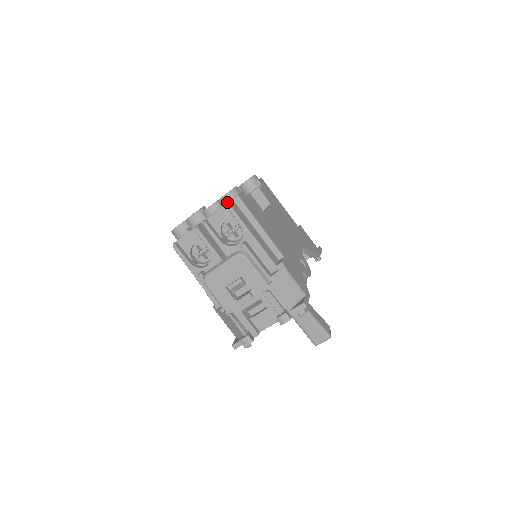
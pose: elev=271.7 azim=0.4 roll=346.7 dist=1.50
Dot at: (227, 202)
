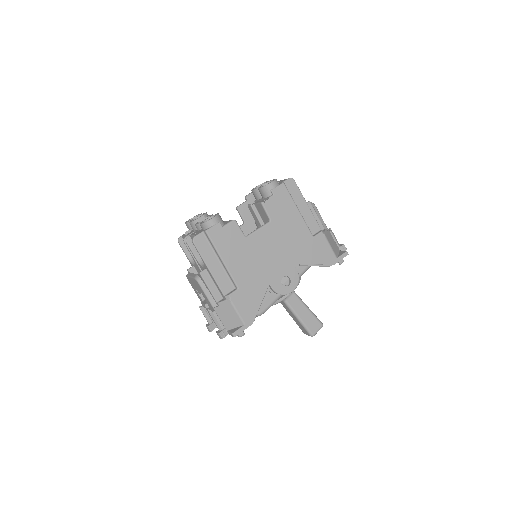
Dot at: (194, 236)
